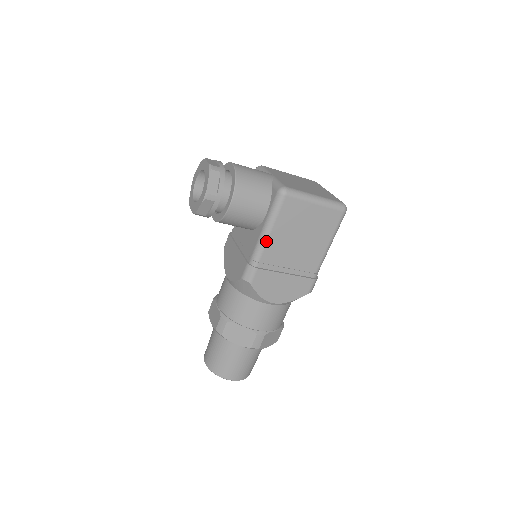
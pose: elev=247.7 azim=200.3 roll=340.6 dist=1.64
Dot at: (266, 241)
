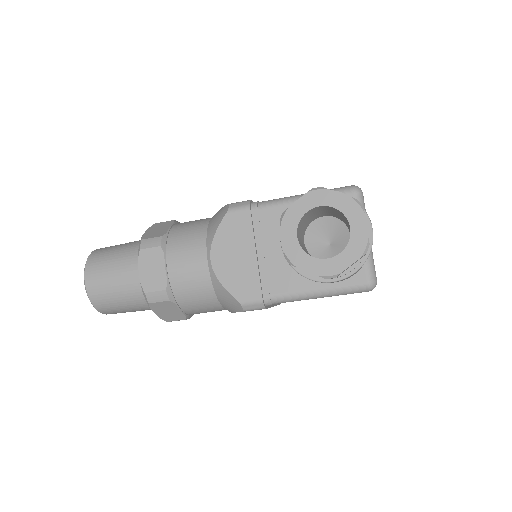
Dot at: occluded
